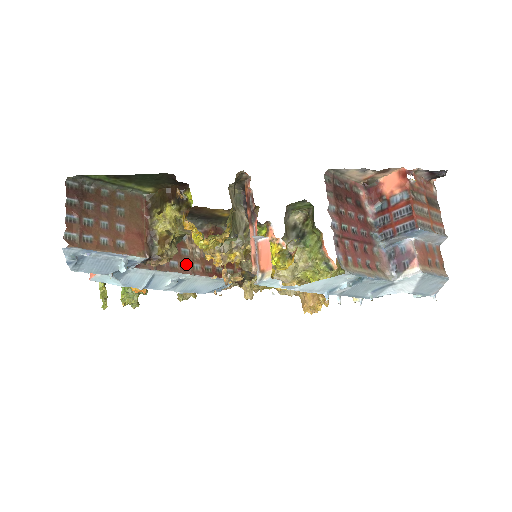
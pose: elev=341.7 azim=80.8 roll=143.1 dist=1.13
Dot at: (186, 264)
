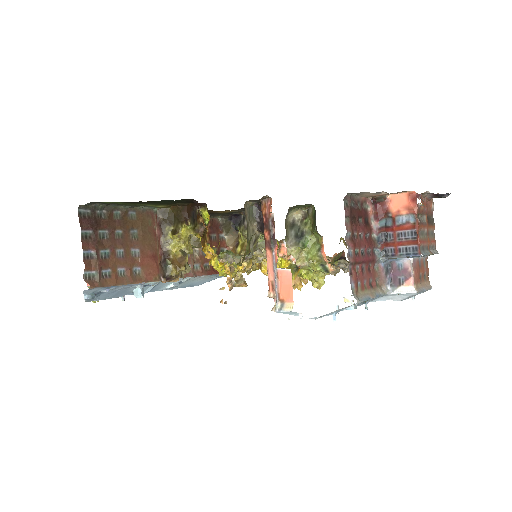
Dot at: occluded
